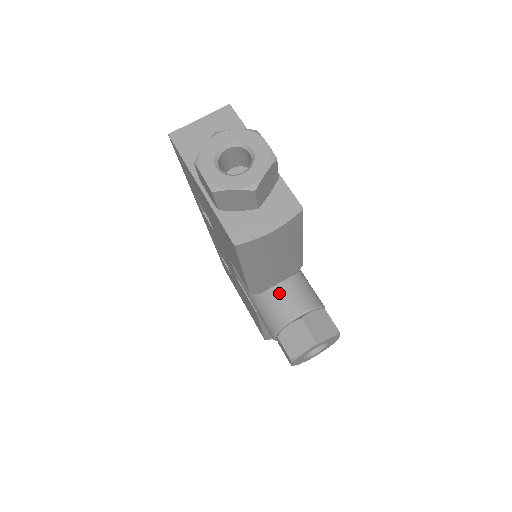
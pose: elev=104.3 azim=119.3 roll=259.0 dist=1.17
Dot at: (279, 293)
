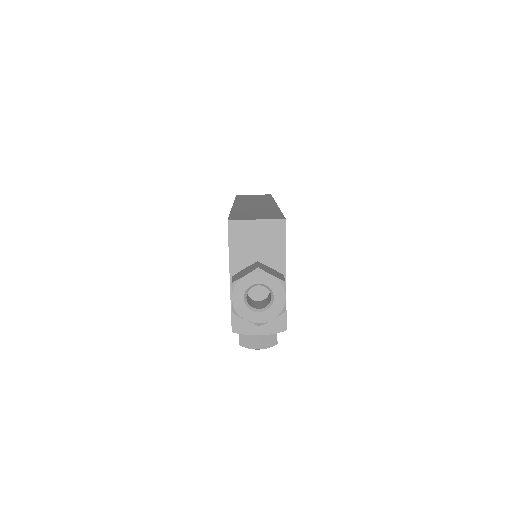
Dot at: occluded
